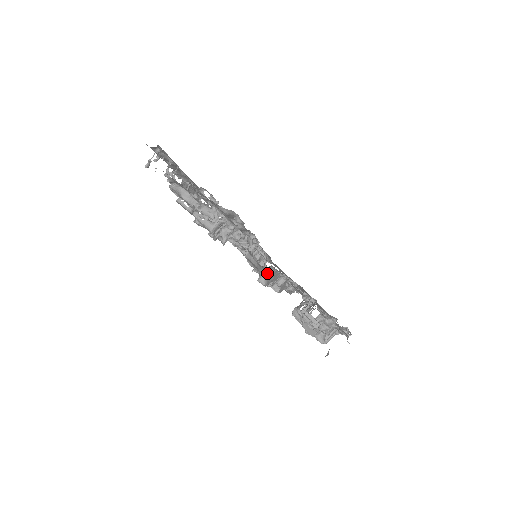
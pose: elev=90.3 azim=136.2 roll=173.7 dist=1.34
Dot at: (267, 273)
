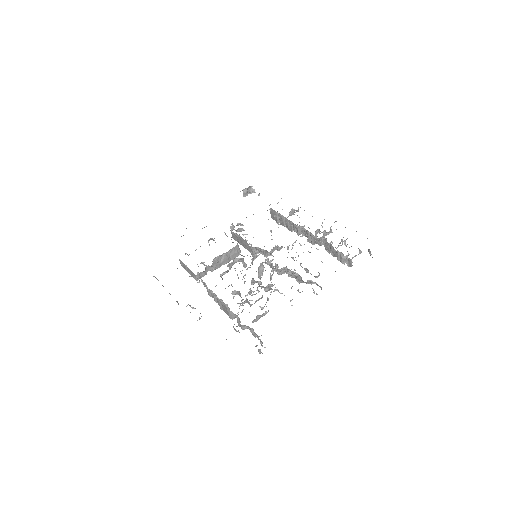
Dot at: occluded
